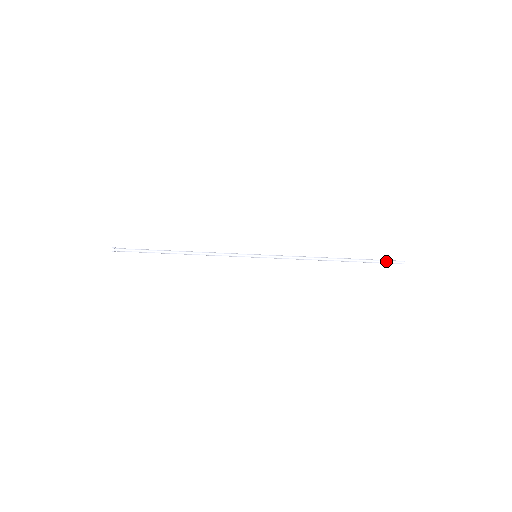
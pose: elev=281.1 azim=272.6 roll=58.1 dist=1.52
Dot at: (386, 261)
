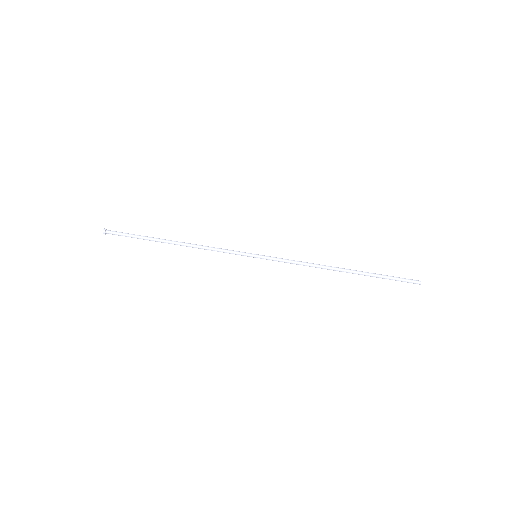
Dot at: (400, 278)
